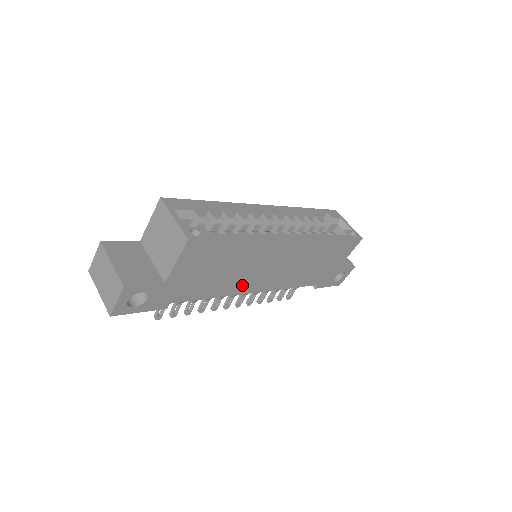
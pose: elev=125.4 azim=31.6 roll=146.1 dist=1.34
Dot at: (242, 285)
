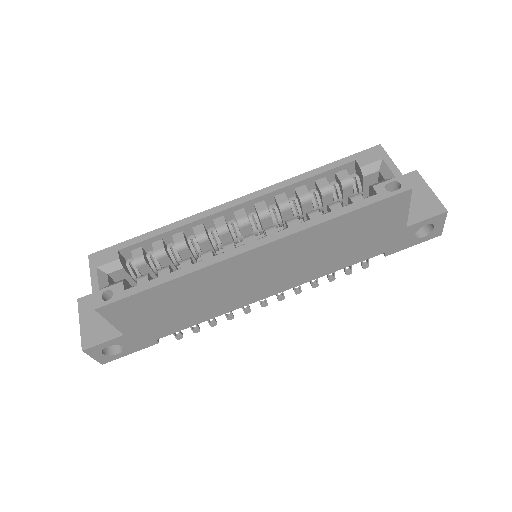
Dot at: (237, 300)
